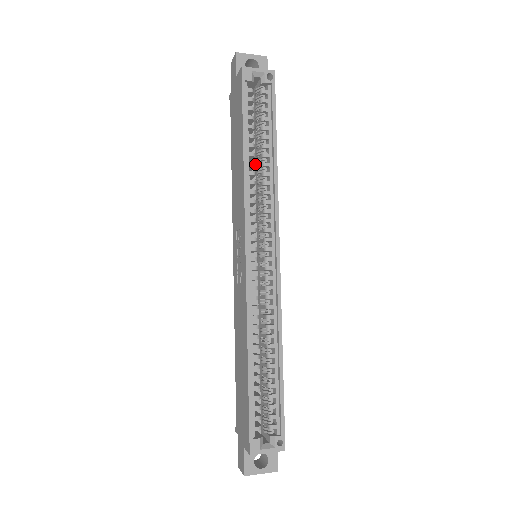
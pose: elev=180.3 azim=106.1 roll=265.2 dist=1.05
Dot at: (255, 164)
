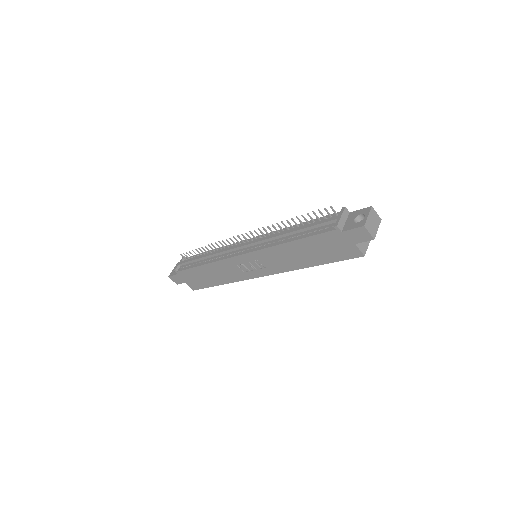
Dot at: occluded
